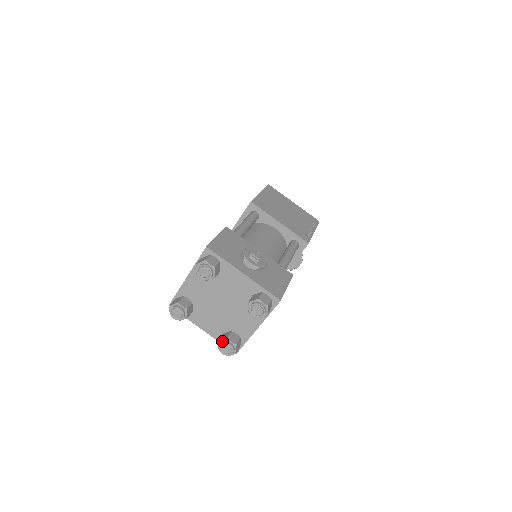
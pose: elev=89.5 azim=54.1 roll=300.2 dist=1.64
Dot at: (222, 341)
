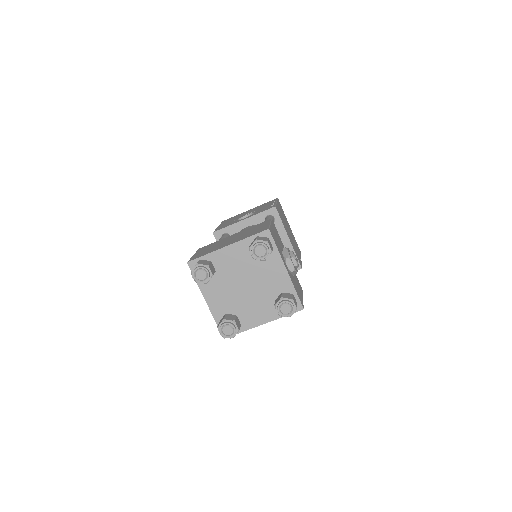
Dot at: (228, 321)
